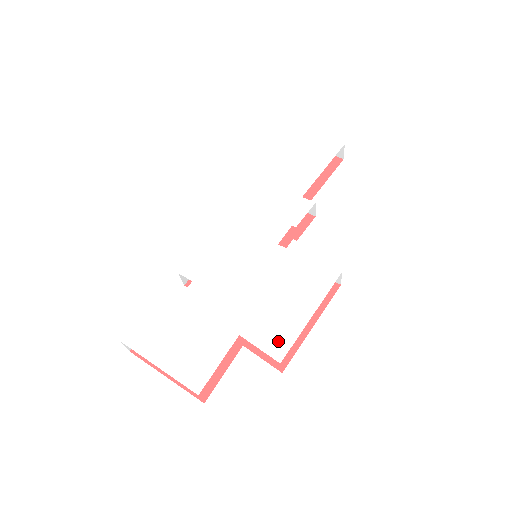
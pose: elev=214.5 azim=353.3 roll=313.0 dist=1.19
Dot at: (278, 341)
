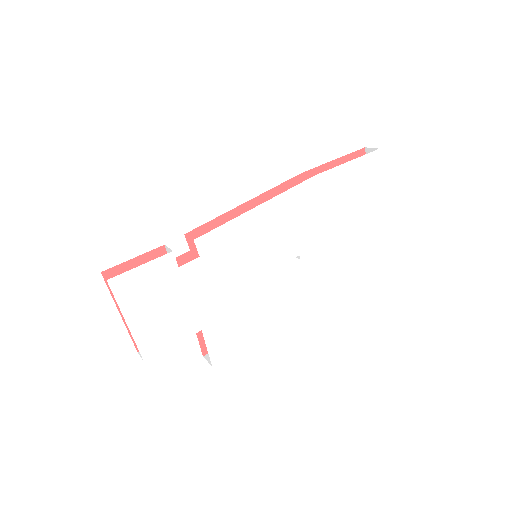
Dot at: (222, 349)
